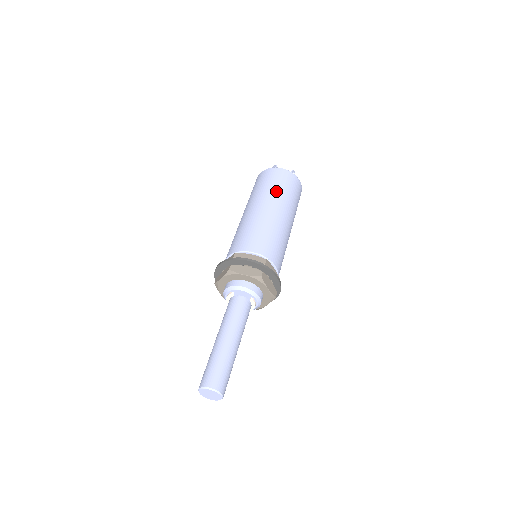
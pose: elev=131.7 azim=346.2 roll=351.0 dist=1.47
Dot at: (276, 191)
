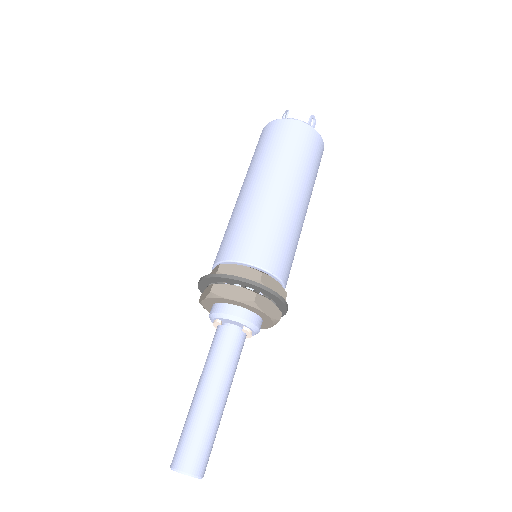
Dot at: (282, 158)
